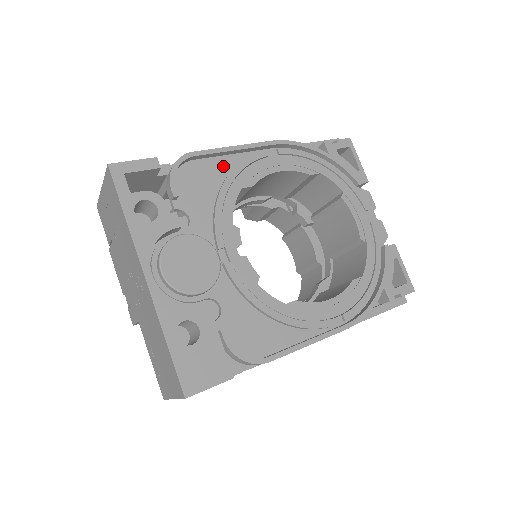
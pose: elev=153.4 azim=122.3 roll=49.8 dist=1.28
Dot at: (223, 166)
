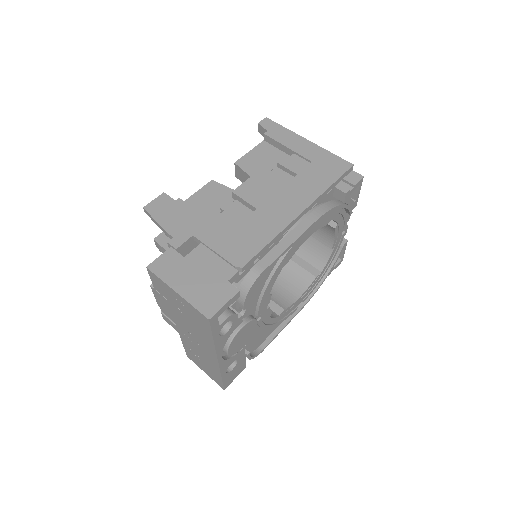
Dot at: occluded
